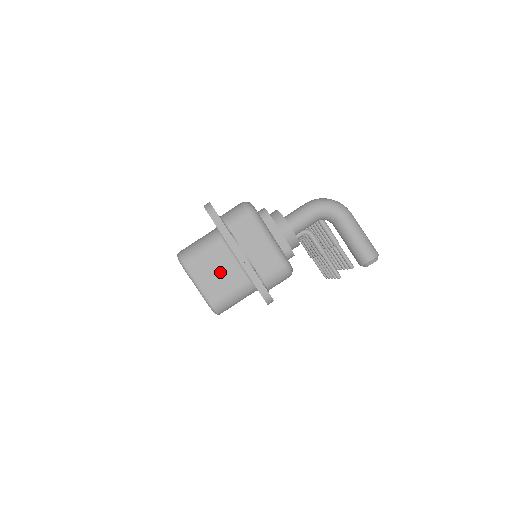
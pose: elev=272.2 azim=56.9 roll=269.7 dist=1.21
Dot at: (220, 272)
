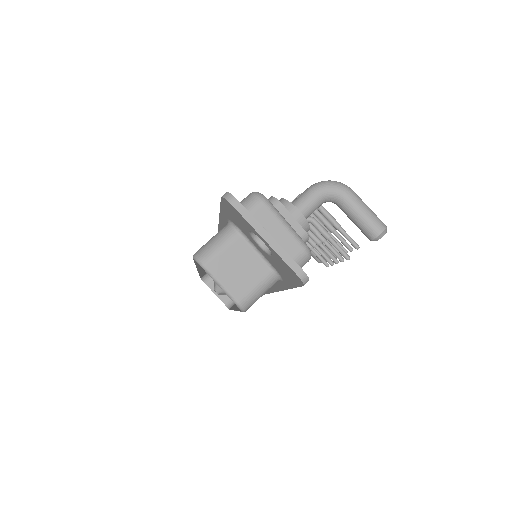
Dot at: (241, 266)
